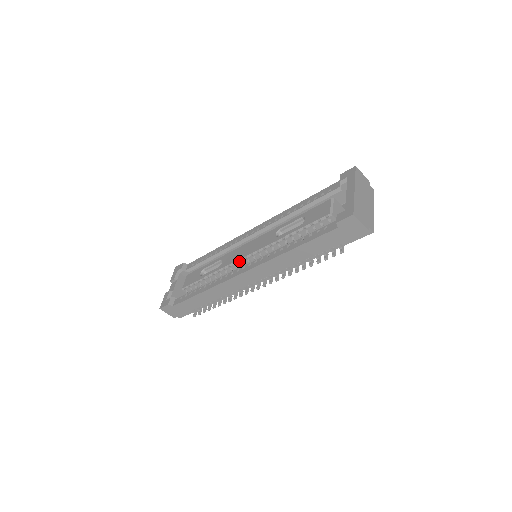
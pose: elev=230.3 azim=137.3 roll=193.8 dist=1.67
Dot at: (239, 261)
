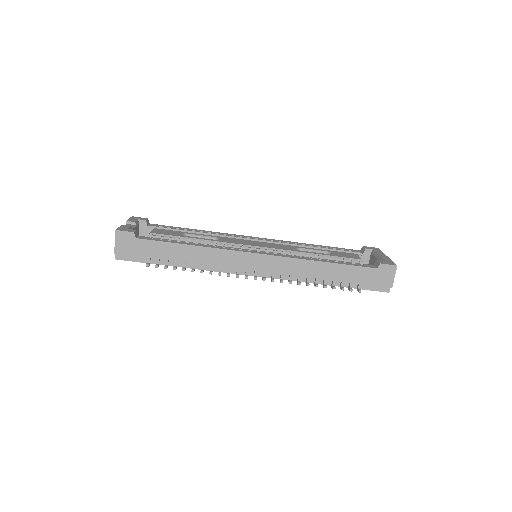
Dot at: (248, 246)
